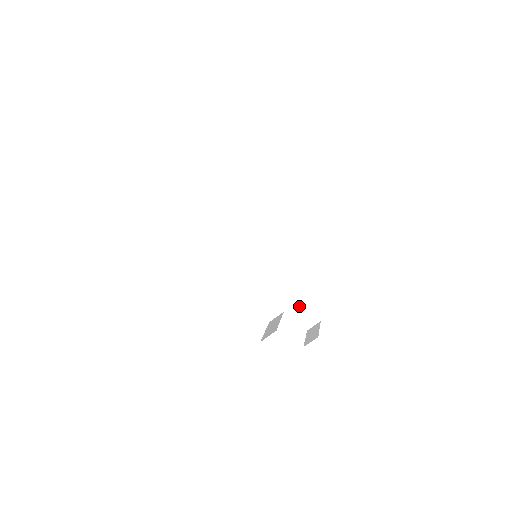
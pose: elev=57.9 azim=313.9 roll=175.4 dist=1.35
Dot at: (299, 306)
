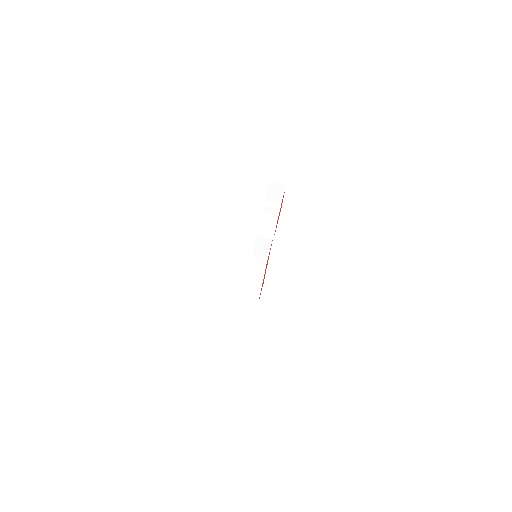
Dot at: (256, 284)
